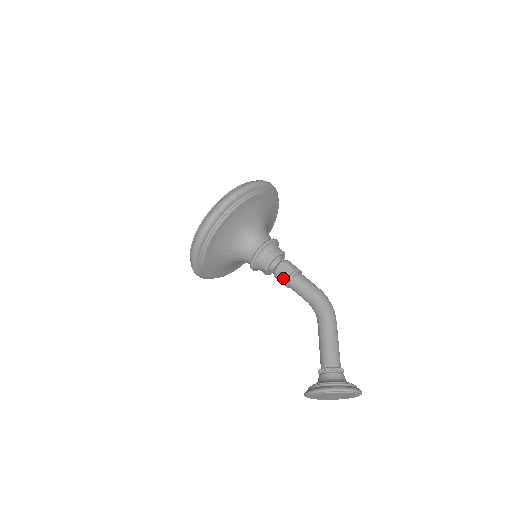
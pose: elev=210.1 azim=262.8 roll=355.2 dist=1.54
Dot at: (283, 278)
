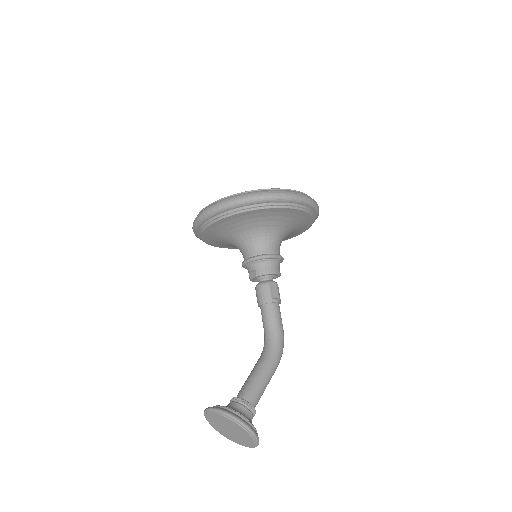
Dot at: (266, 295)
